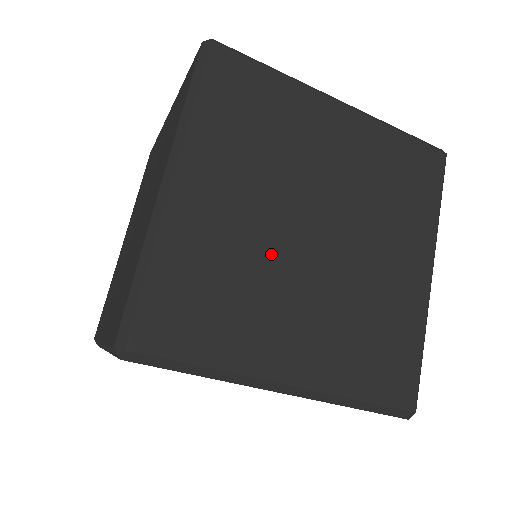
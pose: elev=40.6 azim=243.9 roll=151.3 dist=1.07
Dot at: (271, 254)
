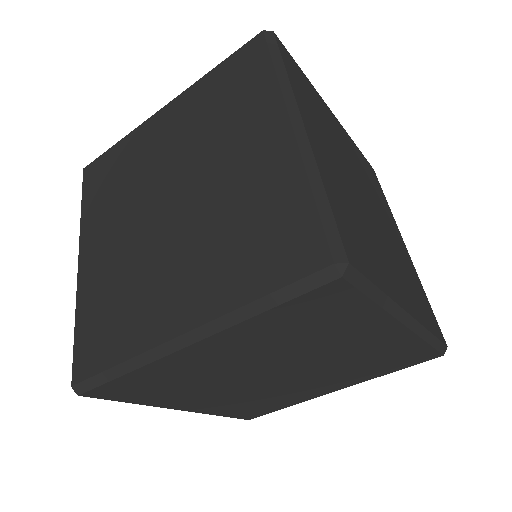
Dot at: (360, 206)
